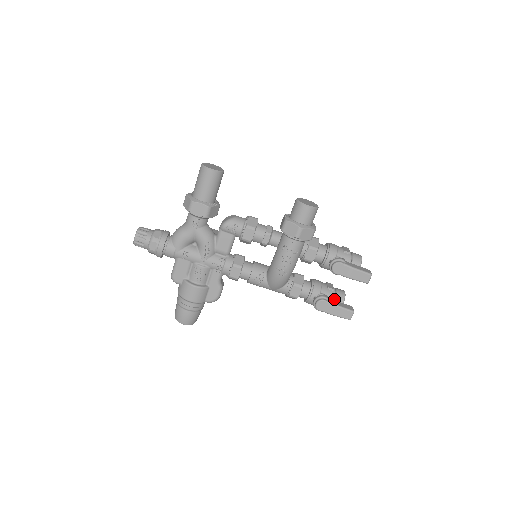
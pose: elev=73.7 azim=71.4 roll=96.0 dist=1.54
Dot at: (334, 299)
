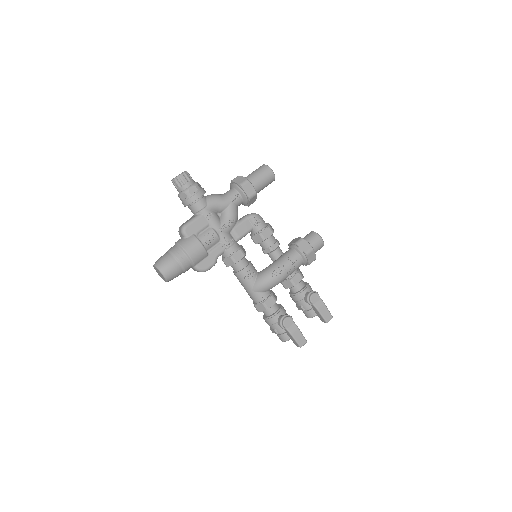
Dot at: occluded
